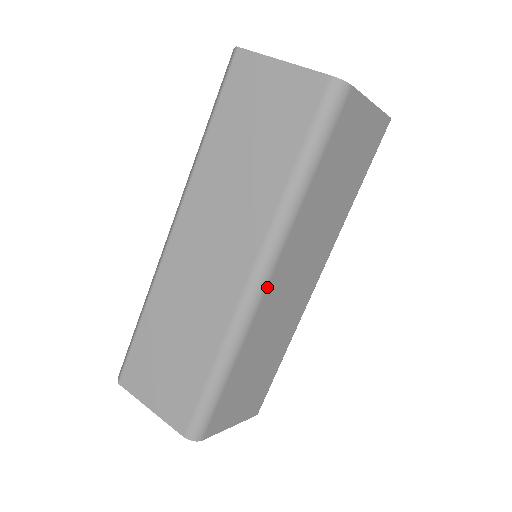
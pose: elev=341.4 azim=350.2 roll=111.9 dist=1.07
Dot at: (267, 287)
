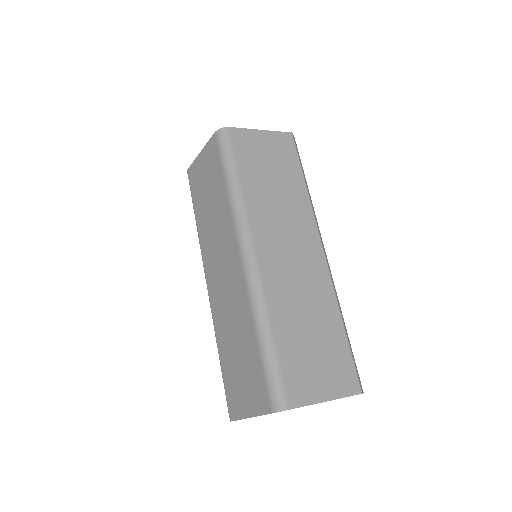
Dot at: (257, 257)
